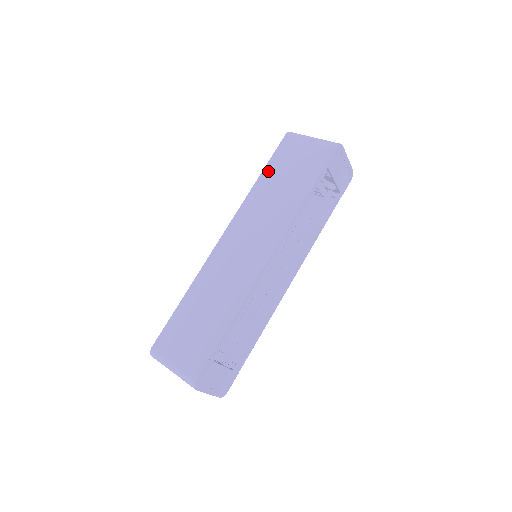
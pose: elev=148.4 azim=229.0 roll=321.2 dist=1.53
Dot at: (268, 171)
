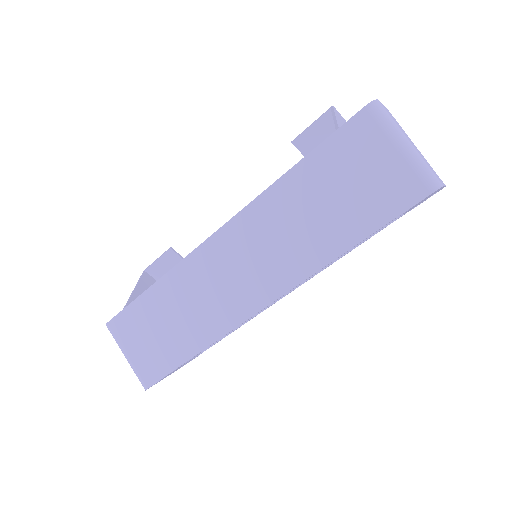
Dot at: (309, 166)
